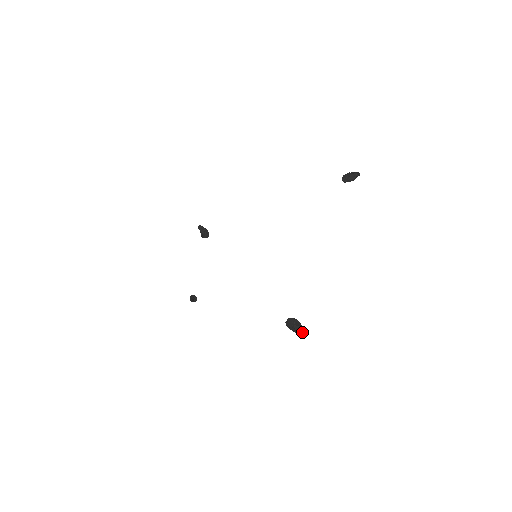
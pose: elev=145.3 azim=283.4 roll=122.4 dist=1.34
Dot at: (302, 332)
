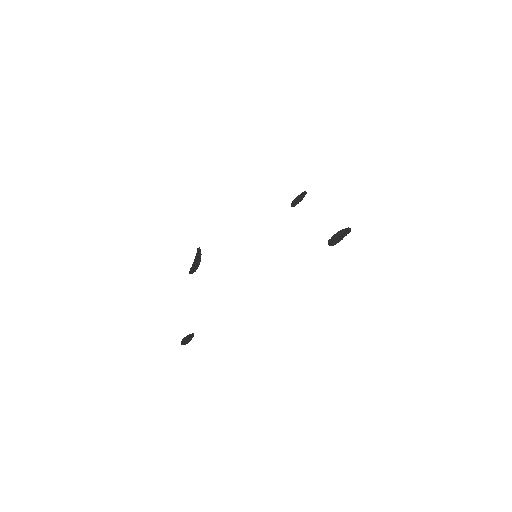
Dot at: occluded
